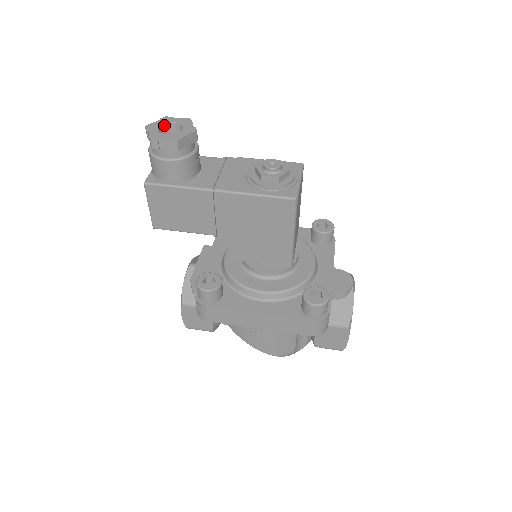
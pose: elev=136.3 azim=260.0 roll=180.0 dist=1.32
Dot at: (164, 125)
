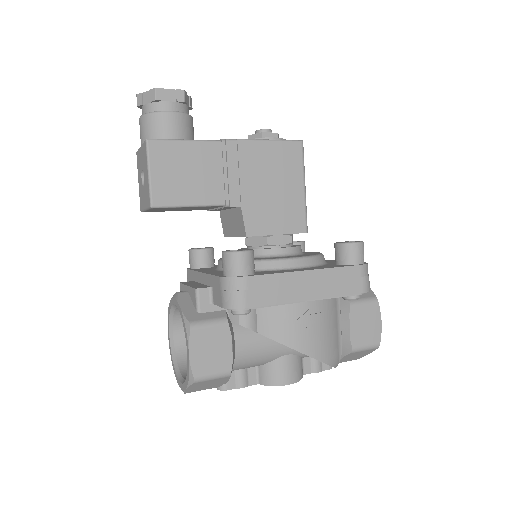
Dot at: occluded
